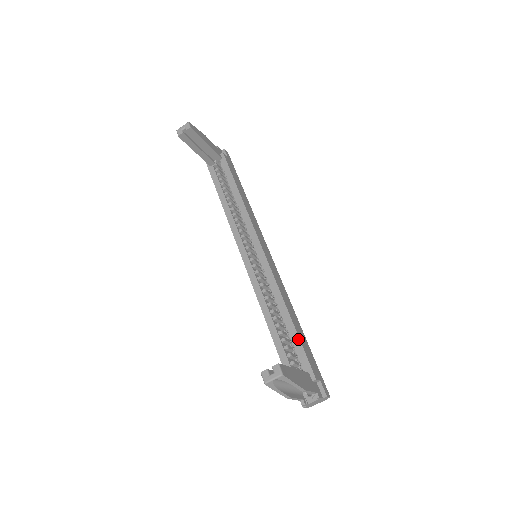
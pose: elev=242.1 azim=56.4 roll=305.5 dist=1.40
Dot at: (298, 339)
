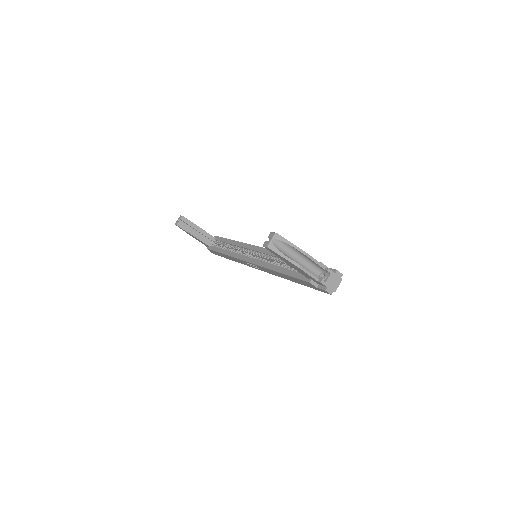
Dot at: occluded
